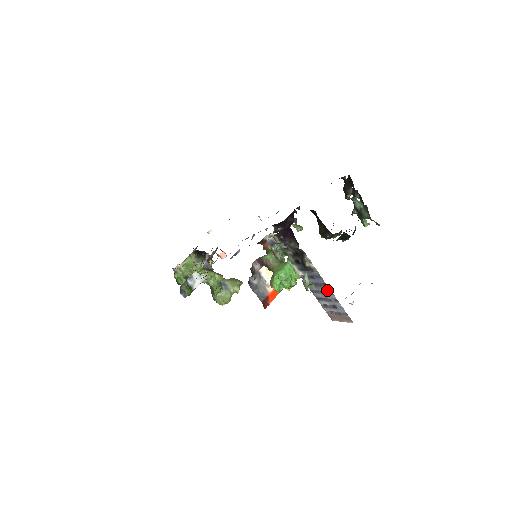
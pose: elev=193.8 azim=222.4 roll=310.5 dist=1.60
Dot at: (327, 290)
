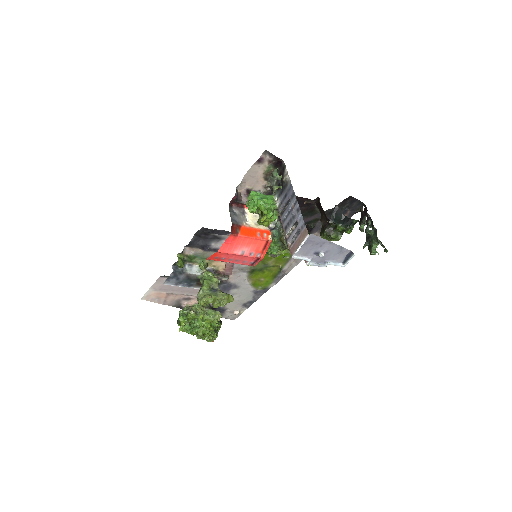
Dot at: (293, 201)
